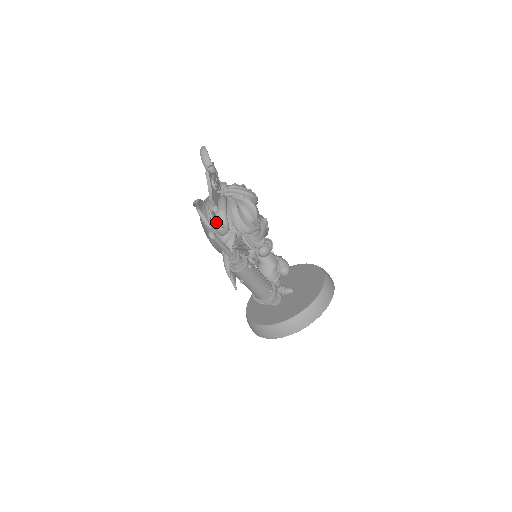
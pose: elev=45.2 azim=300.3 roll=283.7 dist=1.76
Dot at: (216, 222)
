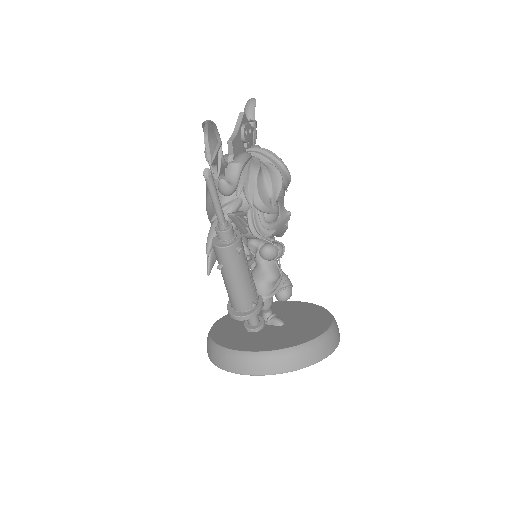
Dot at: (223, 174)
